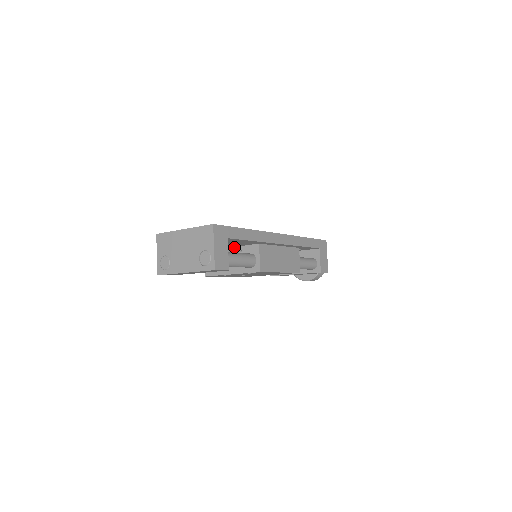
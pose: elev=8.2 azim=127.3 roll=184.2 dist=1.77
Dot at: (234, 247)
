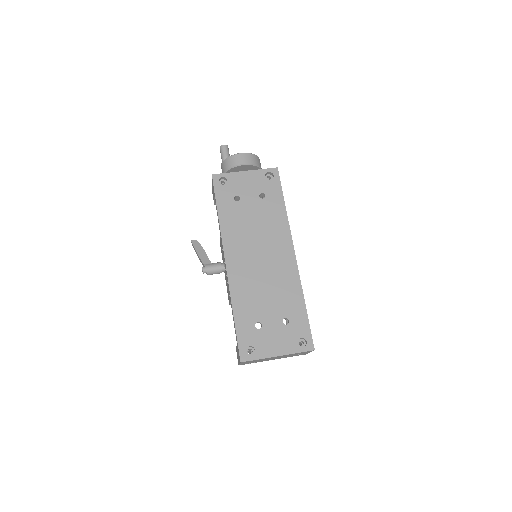
Dot at: occluded
